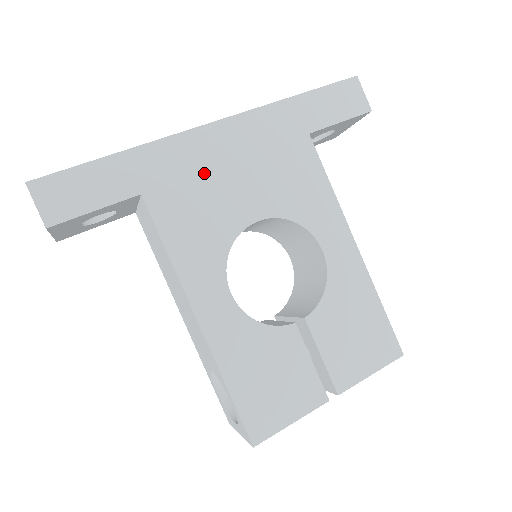
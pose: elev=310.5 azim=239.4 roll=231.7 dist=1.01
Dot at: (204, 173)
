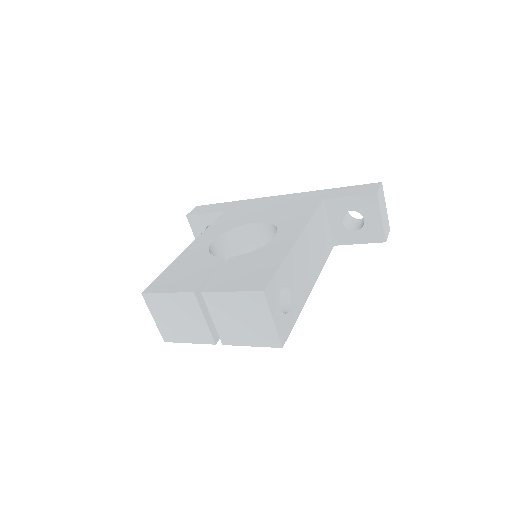
Dot at: (255, 208)
